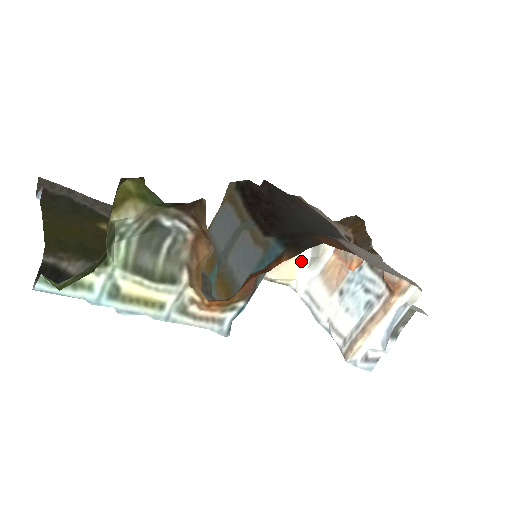
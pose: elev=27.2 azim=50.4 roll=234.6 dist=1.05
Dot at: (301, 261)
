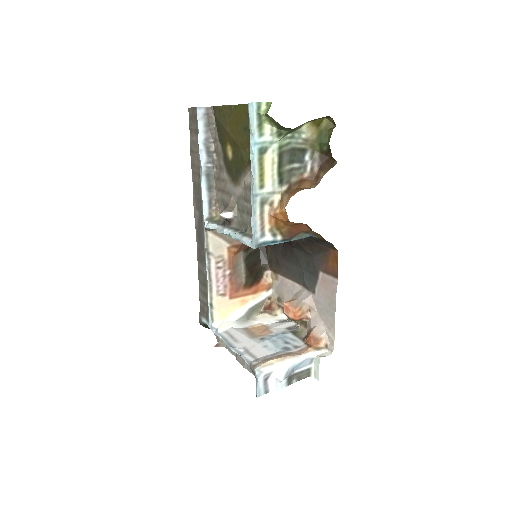
Dot at: (236, 312)
